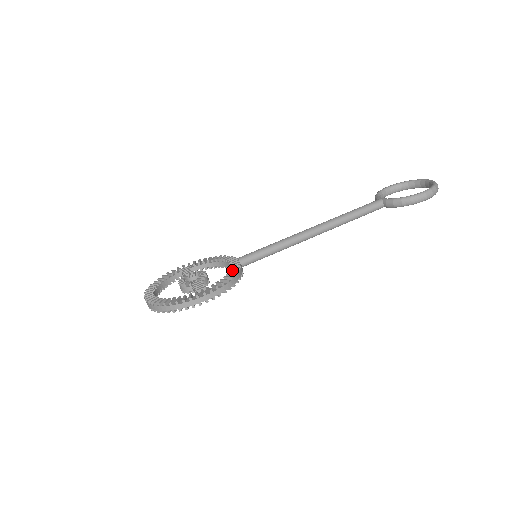
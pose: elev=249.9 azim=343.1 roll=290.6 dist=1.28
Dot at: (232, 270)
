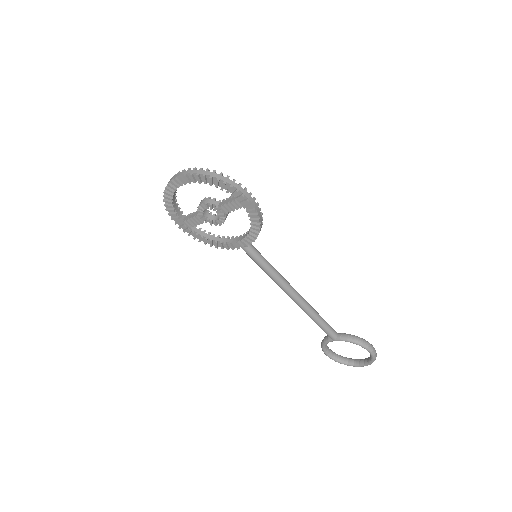
Dot at: occluded
